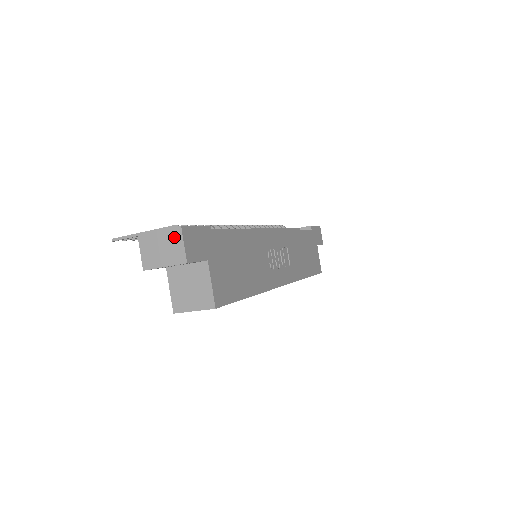
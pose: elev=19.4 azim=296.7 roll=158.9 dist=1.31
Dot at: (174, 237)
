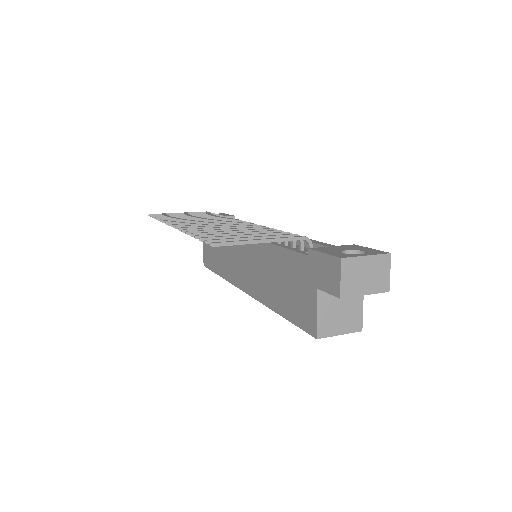
Dot at: (382, 264)
